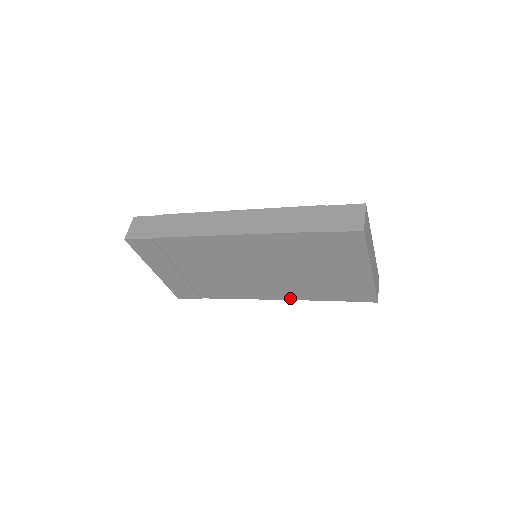
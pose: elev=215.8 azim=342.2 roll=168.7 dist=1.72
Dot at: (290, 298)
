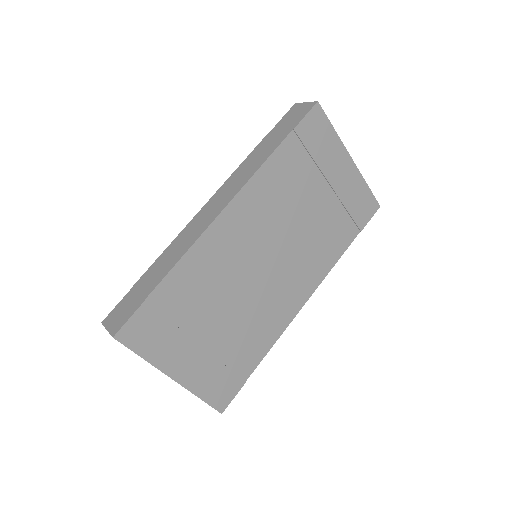
Dot at: (320, 279)
